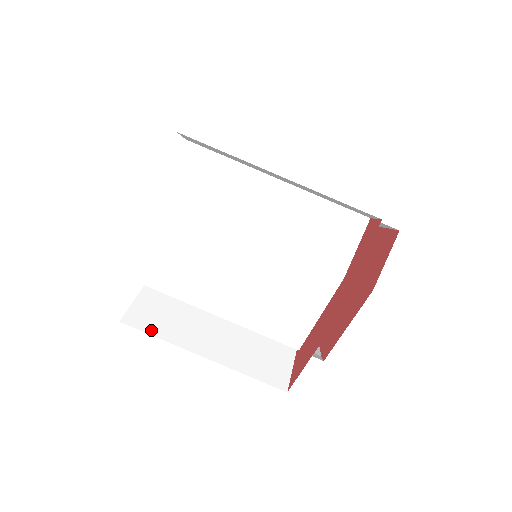
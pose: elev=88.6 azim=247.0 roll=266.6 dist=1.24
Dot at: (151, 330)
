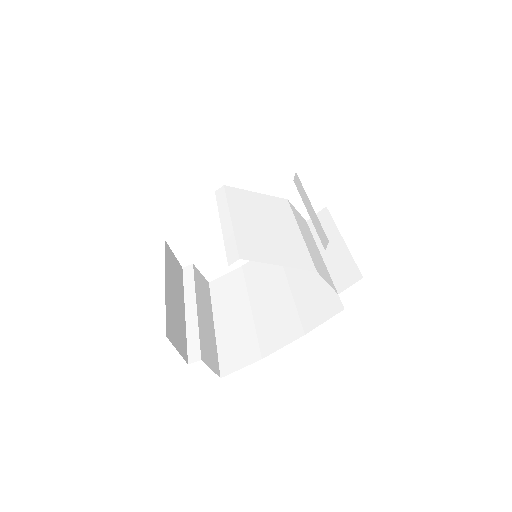
Dot at: occluded
